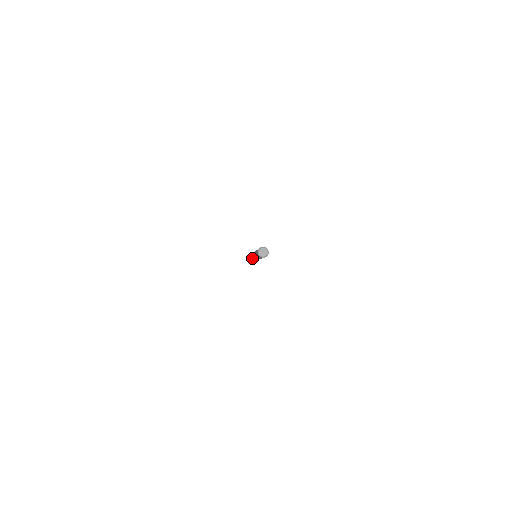
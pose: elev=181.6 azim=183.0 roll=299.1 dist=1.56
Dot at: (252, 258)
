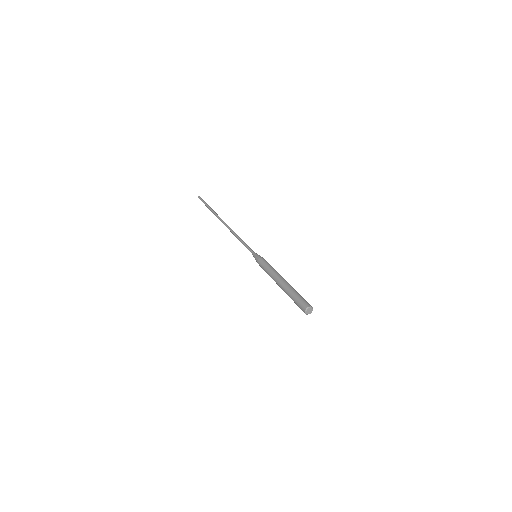
Dot at: (233, 234)
